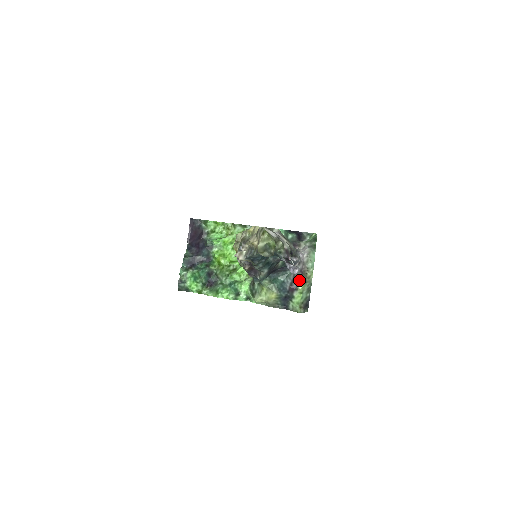
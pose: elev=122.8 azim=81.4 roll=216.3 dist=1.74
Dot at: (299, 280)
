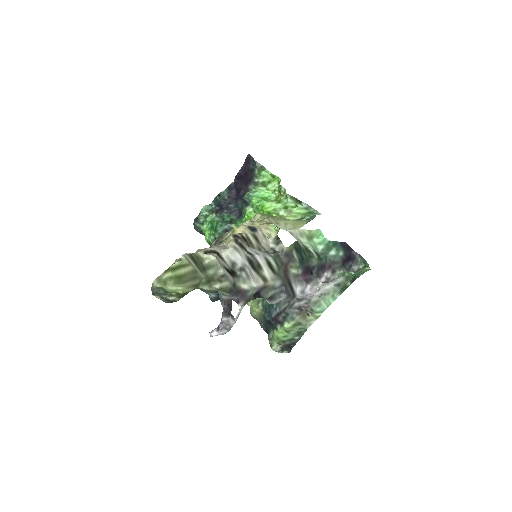
Dot at: (290, 317)
